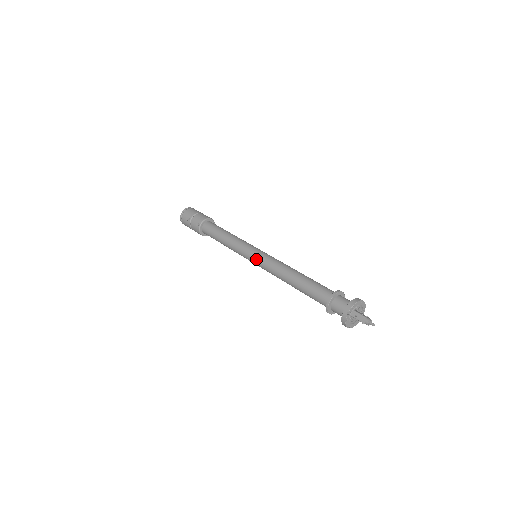
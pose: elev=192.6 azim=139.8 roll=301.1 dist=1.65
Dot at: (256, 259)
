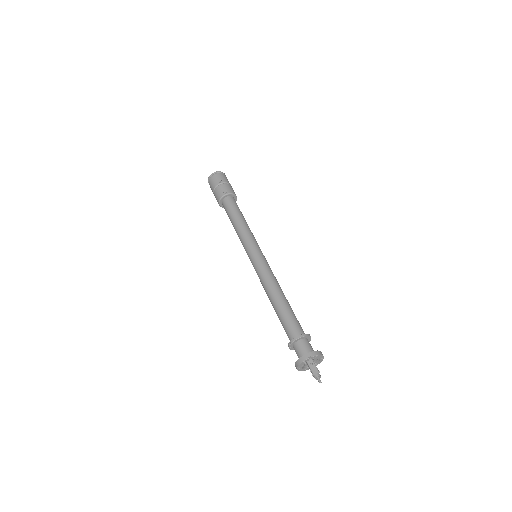
Dot at: (257, 258)
